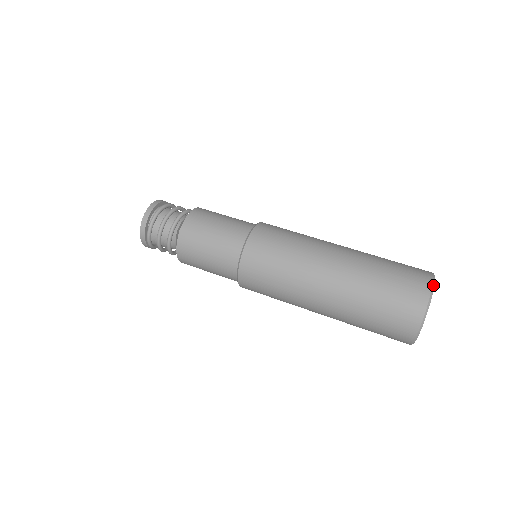
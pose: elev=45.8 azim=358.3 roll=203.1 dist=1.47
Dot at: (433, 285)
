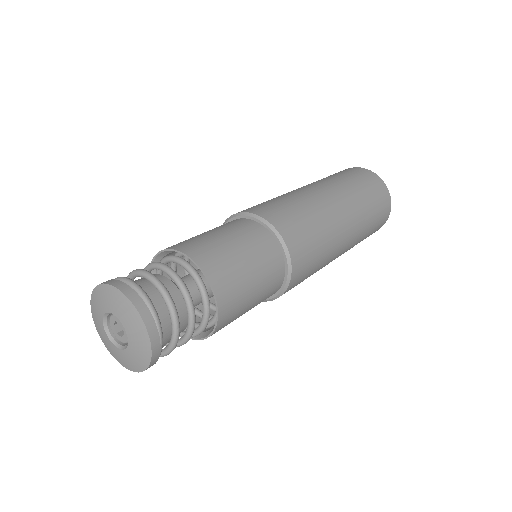
Dot at: occluded
